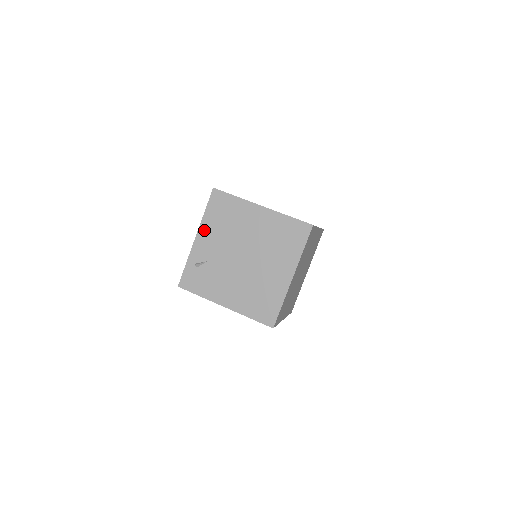
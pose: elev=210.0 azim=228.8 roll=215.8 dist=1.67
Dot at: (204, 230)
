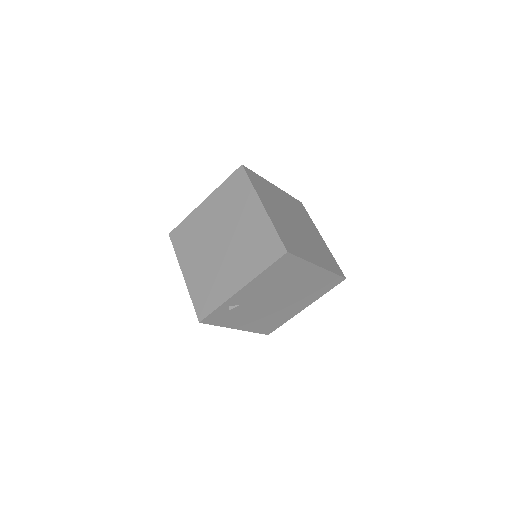
Dot at: (254, 284)
